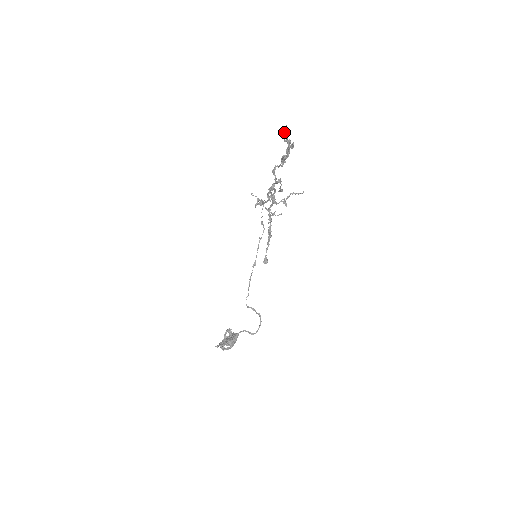
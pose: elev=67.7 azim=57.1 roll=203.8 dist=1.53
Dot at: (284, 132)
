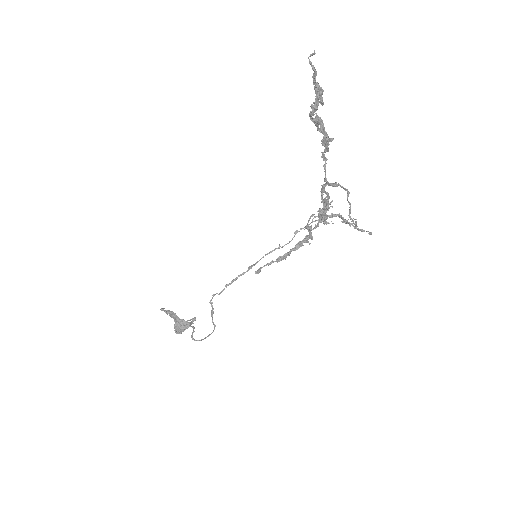
Dot at: (310, 61)
